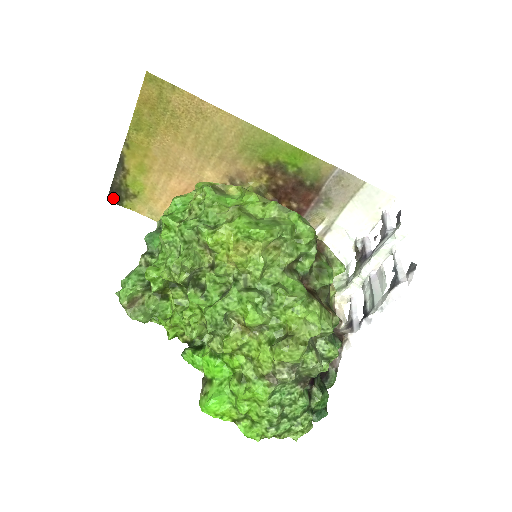
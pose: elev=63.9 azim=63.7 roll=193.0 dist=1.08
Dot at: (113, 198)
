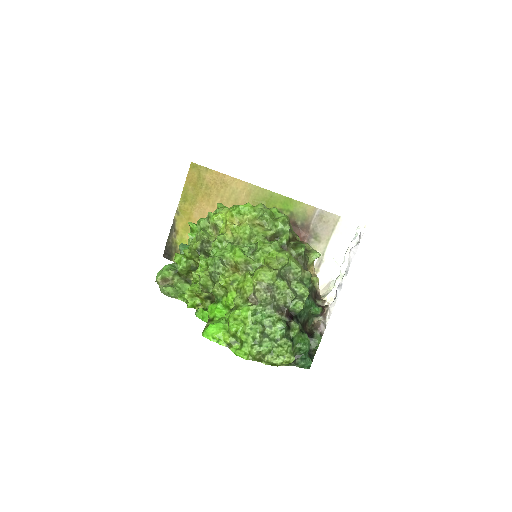
Dot at: (167, 255)
